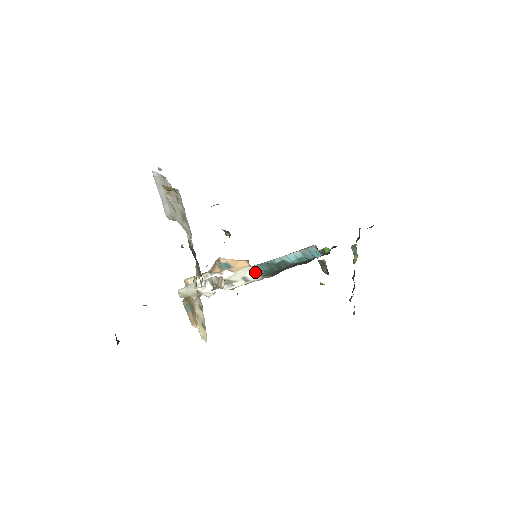
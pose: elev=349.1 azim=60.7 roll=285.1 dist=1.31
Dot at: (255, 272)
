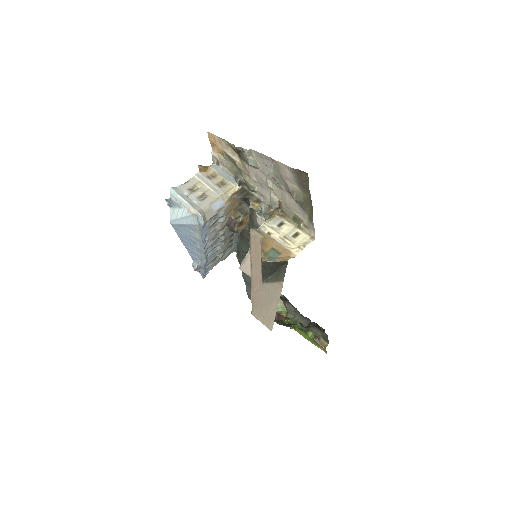
Dot at: occluded
